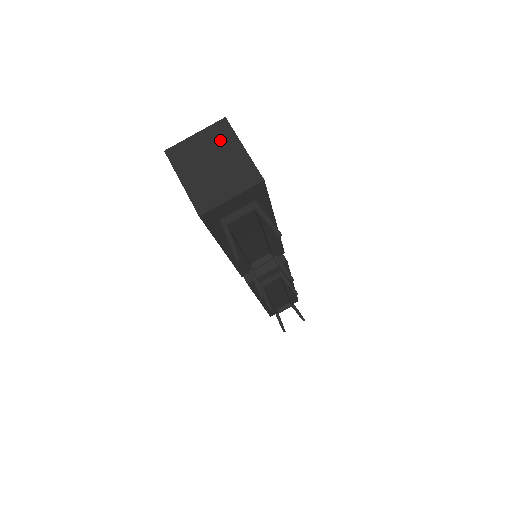
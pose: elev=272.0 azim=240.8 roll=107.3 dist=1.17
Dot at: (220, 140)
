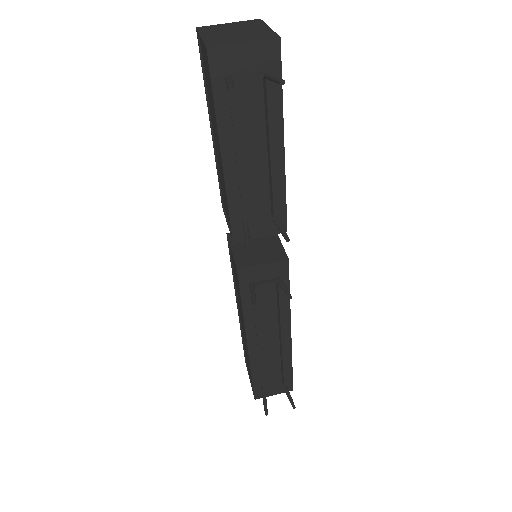
Dot at: (249, 25)
